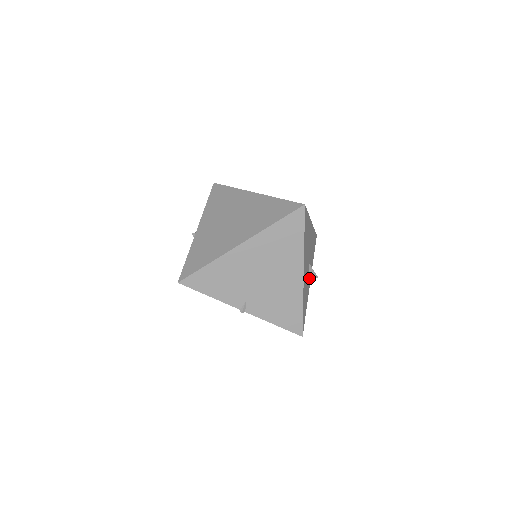
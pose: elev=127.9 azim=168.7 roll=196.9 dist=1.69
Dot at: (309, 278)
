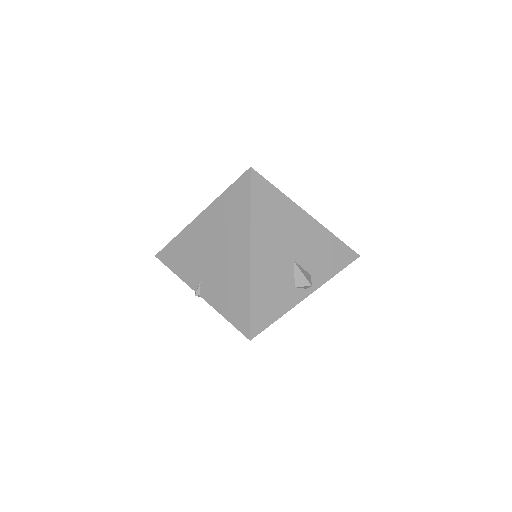
Dot at: (296, 282)
